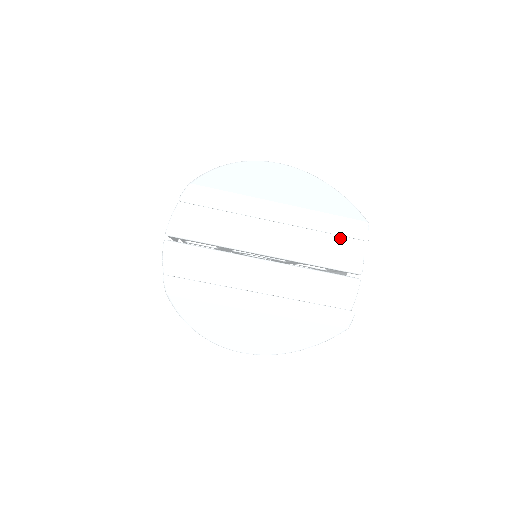
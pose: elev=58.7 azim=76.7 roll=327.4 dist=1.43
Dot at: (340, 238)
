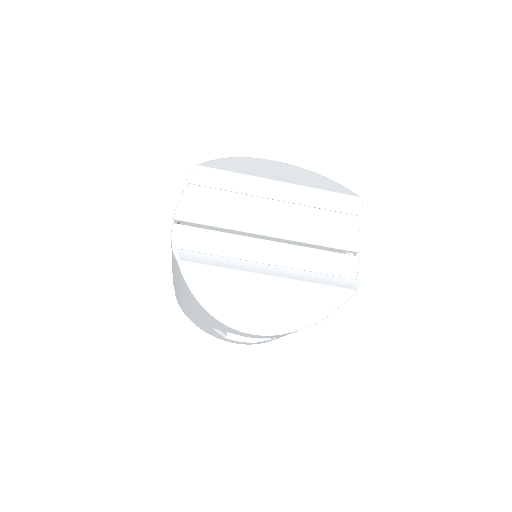
Dot at: (336, 217)
